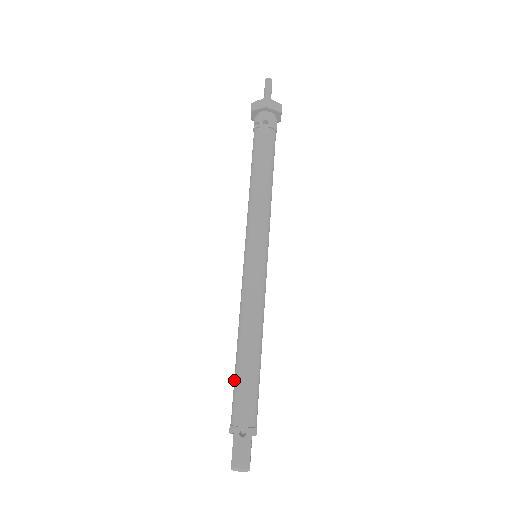
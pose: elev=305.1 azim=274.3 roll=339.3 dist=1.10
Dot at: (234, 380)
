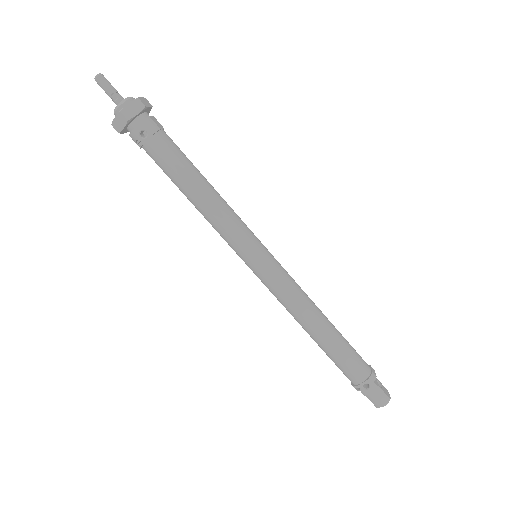
Dot at: occluded
